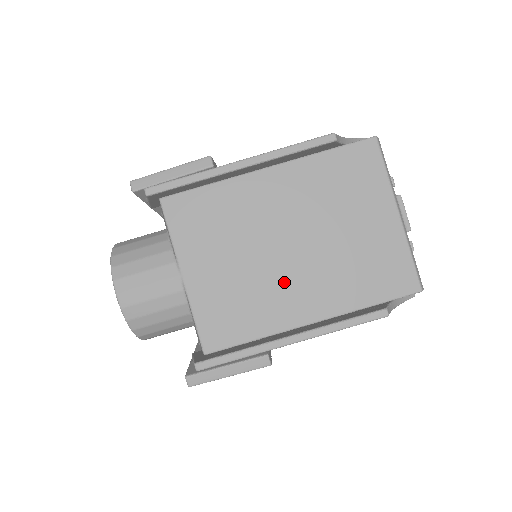
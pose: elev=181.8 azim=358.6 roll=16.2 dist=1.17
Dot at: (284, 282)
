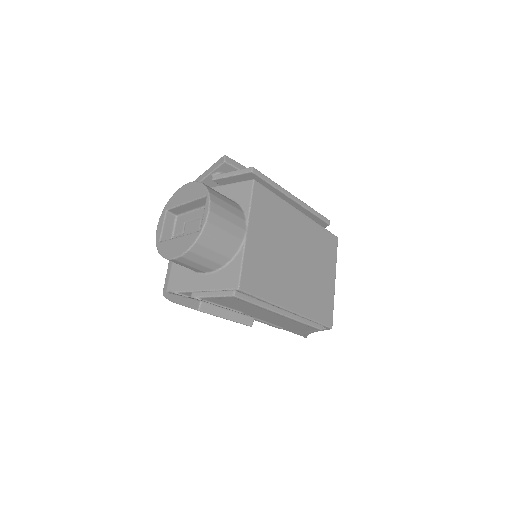
Dot at: (287, 277)
